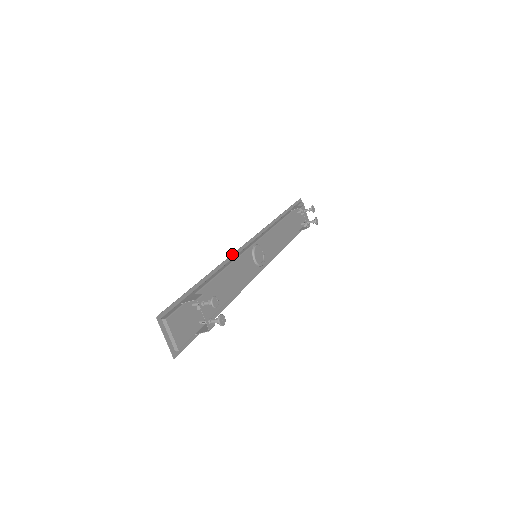
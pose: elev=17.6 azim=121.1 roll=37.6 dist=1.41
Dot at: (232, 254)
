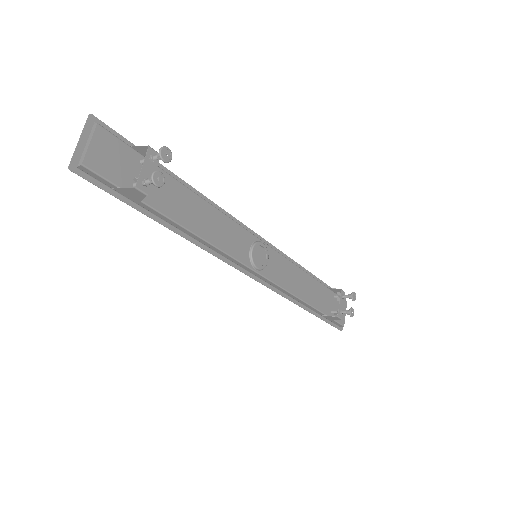
Dot at: occluded
